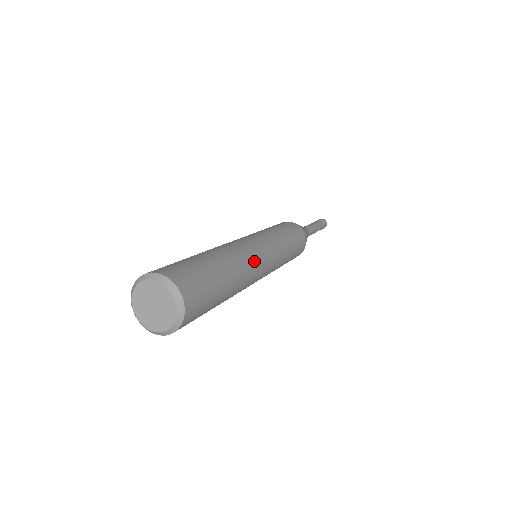
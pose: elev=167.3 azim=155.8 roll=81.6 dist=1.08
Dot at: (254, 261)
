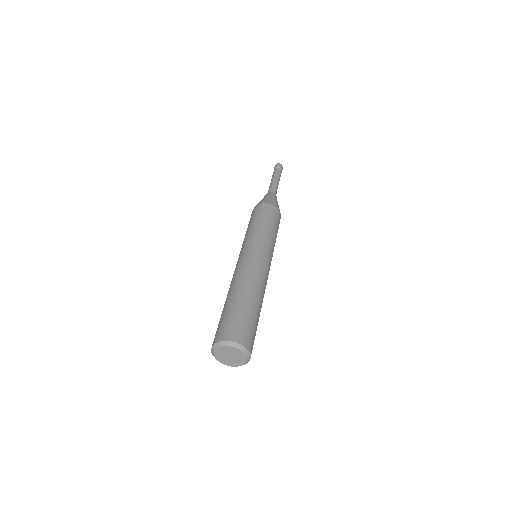
Dot at: (256, 271)
